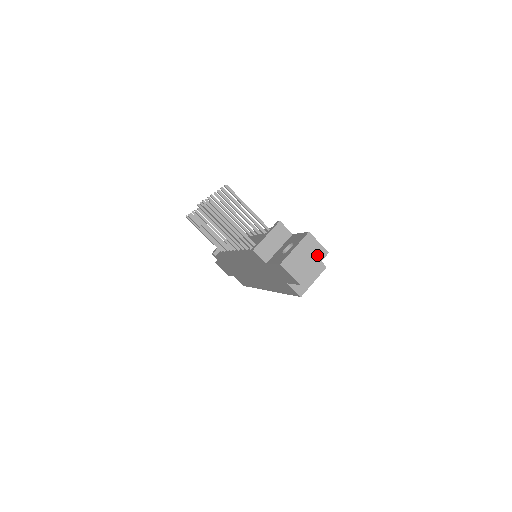
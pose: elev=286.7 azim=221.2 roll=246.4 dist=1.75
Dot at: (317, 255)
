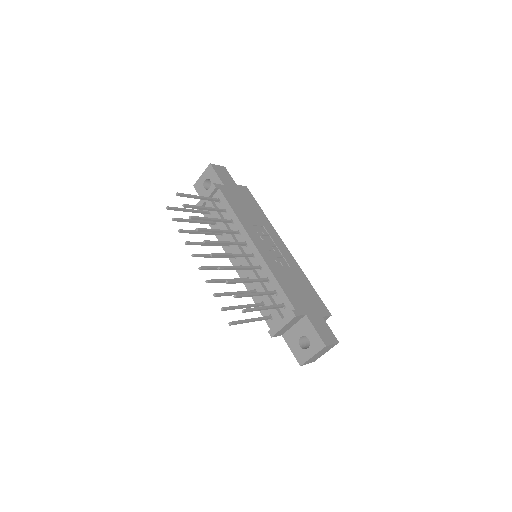
Dot at: (330, 348)
